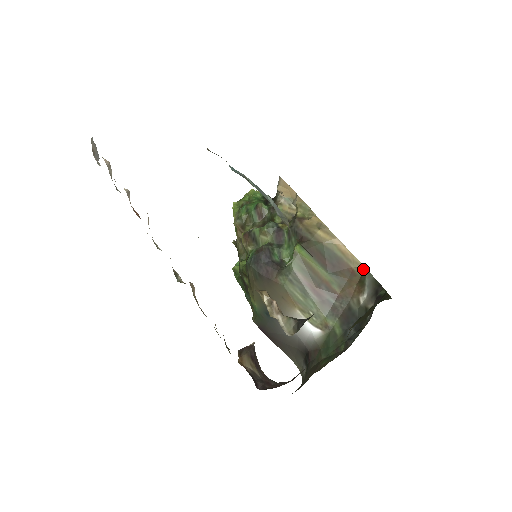
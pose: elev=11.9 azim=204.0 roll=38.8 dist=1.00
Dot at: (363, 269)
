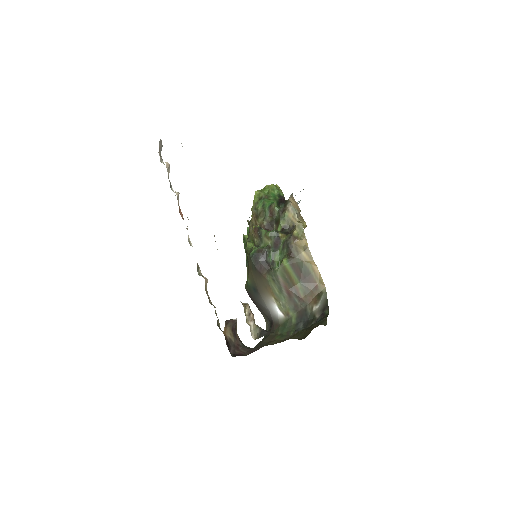
Dot at: (324, 287)
